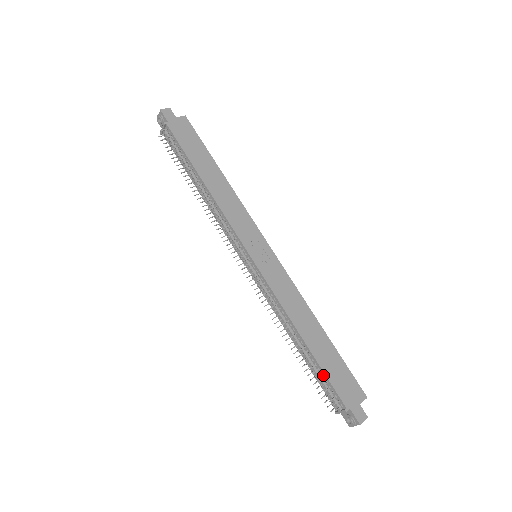
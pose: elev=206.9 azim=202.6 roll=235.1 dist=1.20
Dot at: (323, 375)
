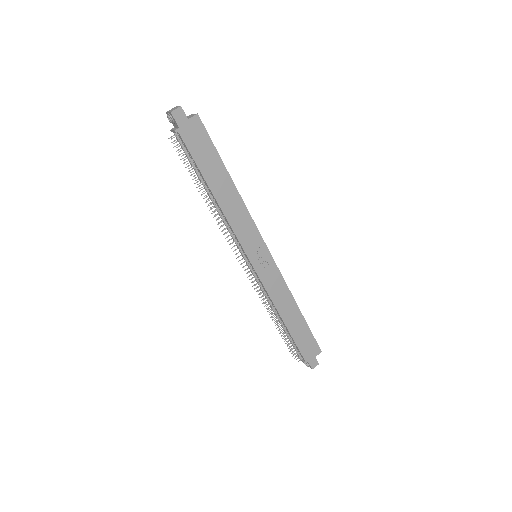
Dot at: (294, 342)
